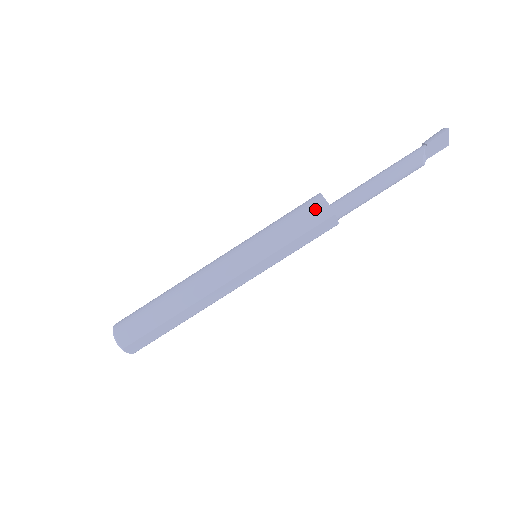
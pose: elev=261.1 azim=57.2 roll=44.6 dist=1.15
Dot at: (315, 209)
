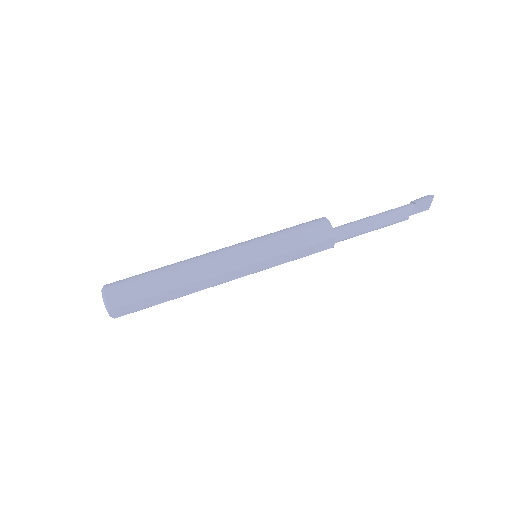
Dot at: (320, 229)
